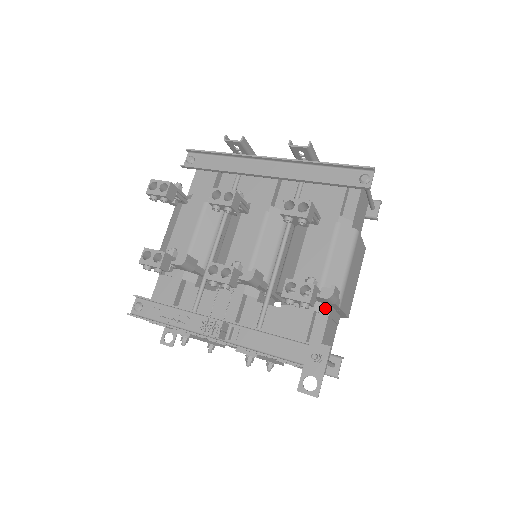
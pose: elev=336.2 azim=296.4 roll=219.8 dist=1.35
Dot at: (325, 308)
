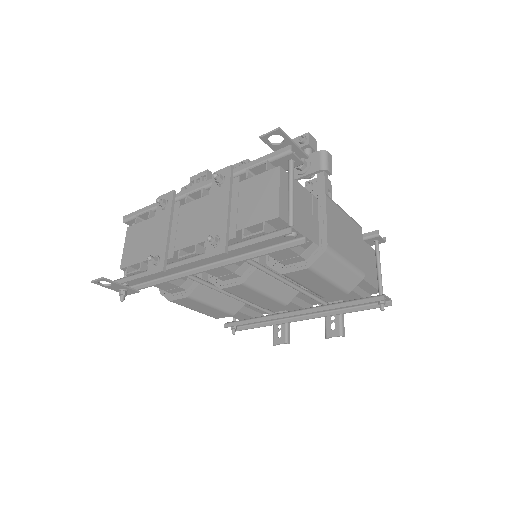
Dot at: occluded
